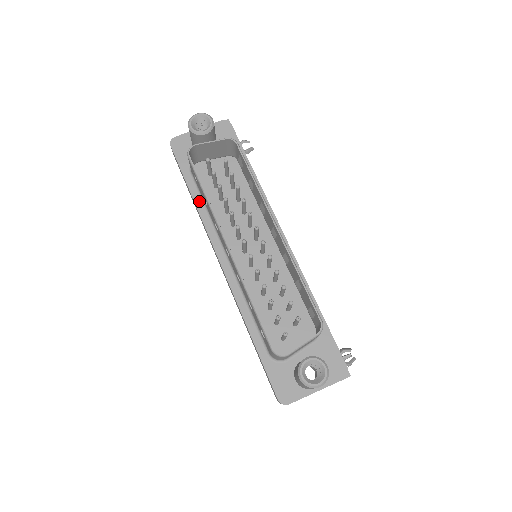
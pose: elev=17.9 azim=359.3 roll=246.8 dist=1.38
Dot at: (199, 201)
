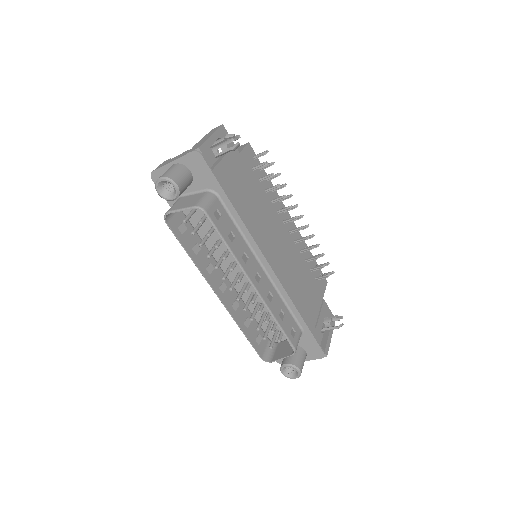
Dot at: occluded
